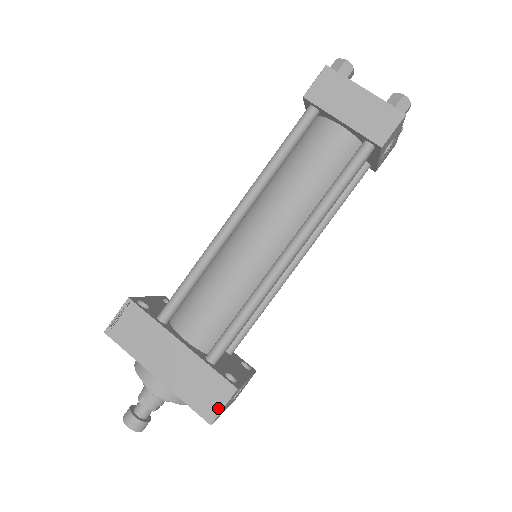
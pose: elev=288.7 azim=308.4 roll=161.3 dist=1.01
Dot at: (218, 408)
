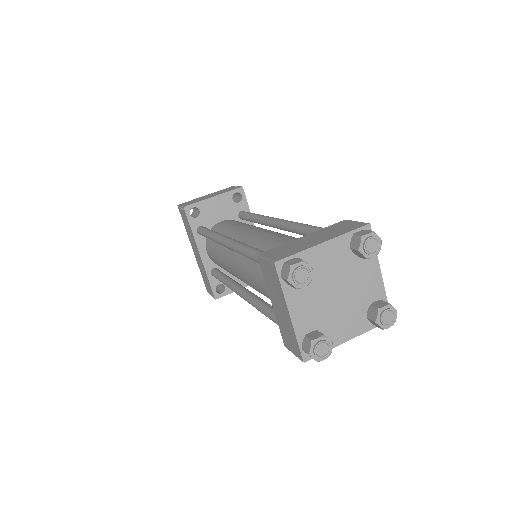
Dot at: (210, 293)
